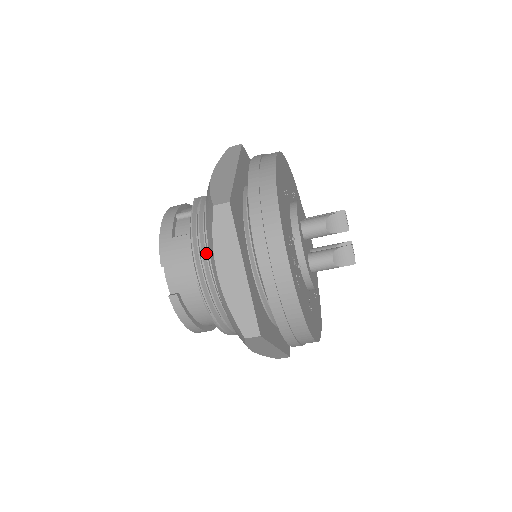
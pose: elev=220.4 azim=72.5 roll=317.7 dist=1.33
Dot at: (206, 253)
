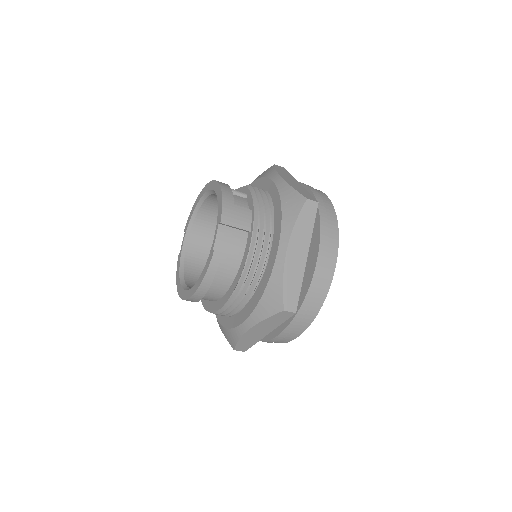
Dot at: (265, 231)
